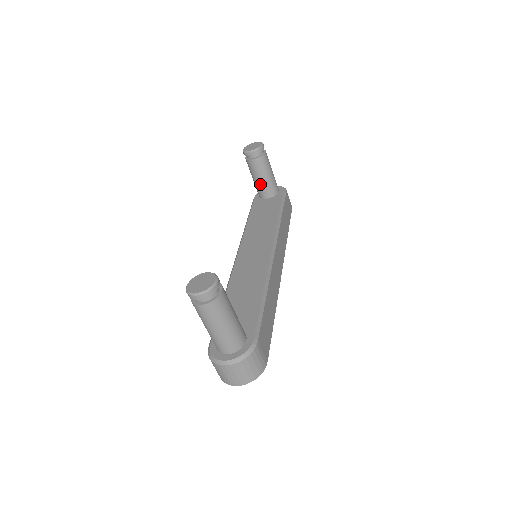
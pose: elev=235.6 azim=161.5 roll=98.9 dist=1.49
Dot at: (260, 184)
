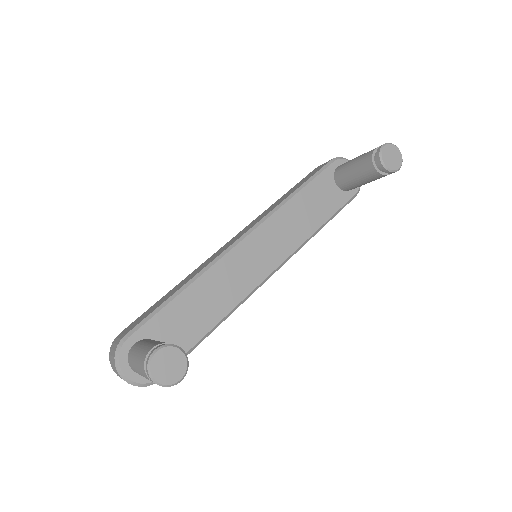
Dot at: (349, 176)
